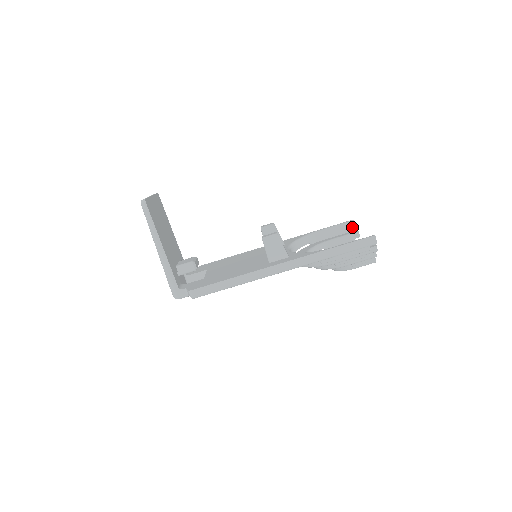
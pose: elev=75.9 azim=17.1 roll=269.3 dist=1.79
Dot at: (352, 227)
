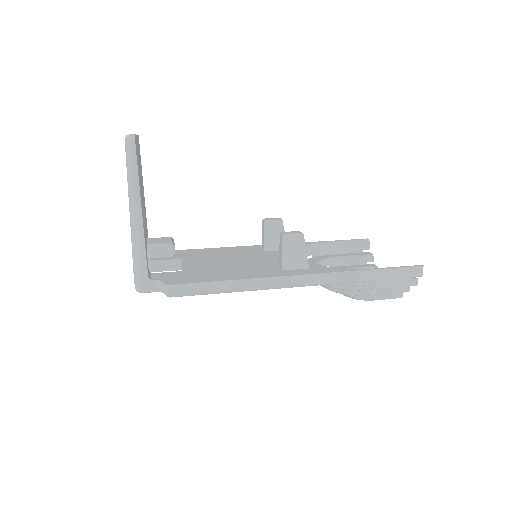
Dot at: (365, 247)
